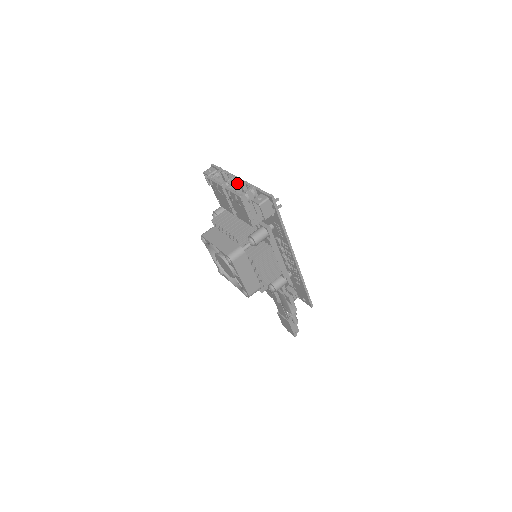
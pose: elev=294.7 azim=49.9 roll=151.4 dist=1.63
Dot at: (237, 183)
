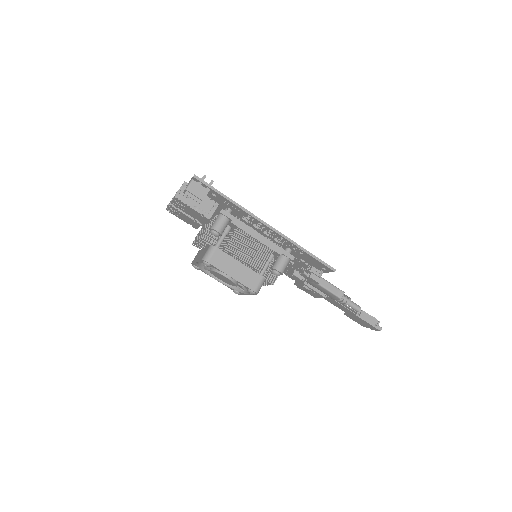
Dot at: occluded
